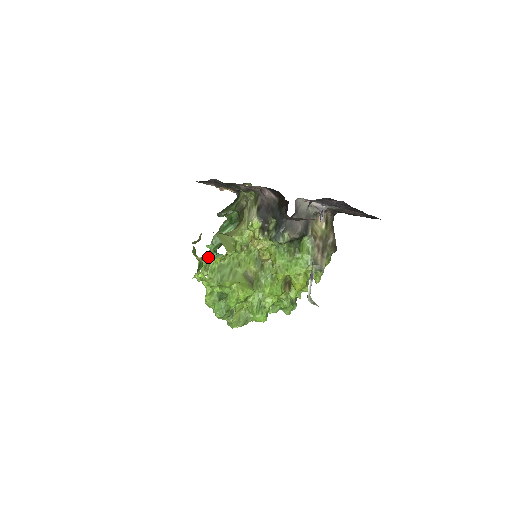
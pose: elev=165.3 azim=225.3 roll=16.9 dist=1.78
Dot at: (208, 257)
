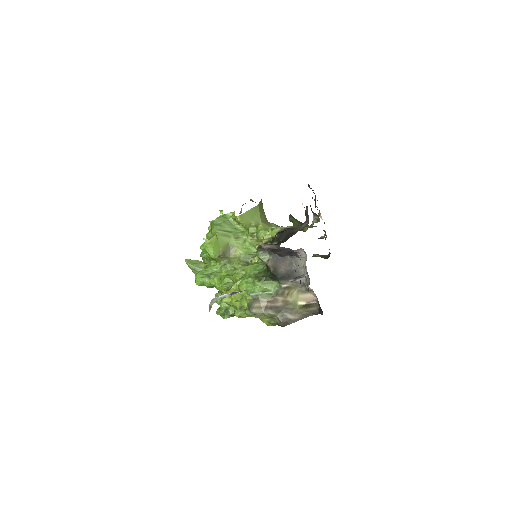
Dot at: occluded
